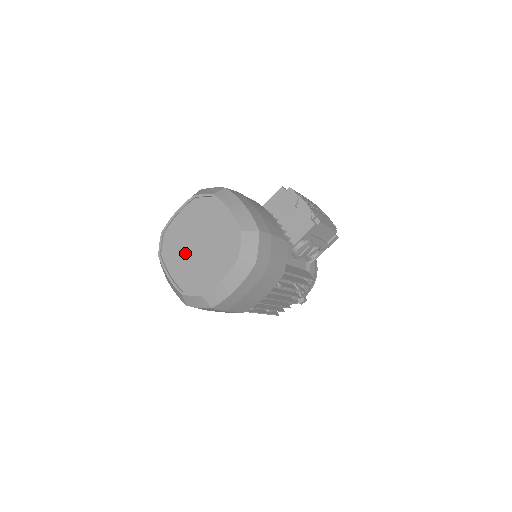
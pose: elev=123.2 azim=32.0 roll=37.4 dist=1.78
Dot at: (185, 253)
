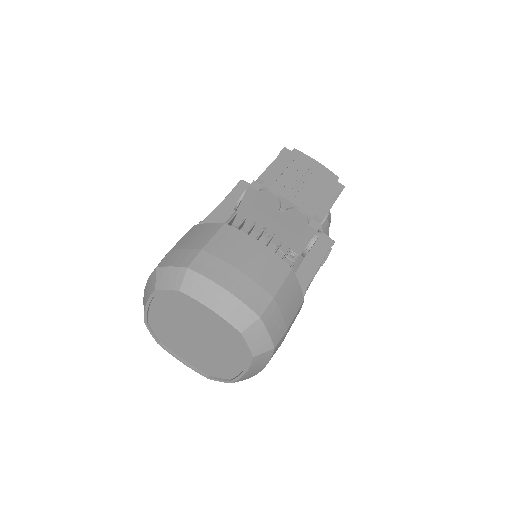
Dot at: (186, 344)
